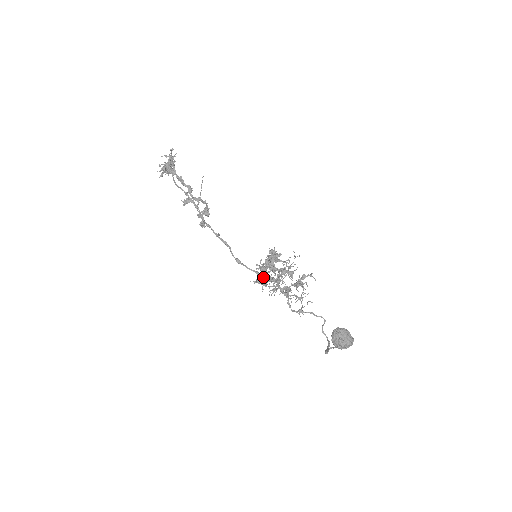
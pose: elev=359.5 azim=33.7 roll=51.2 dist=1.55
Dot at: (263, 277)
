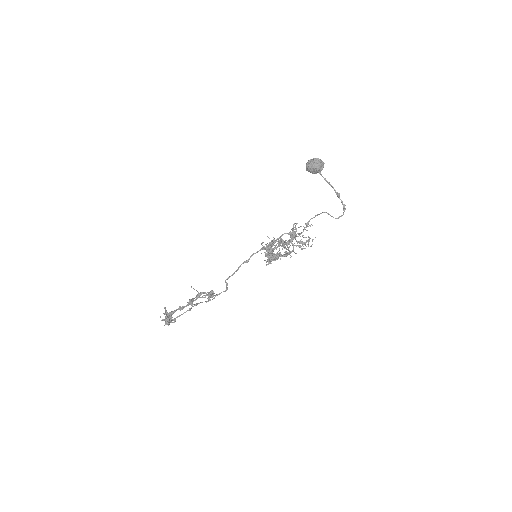
Dot at: (272, 253)
